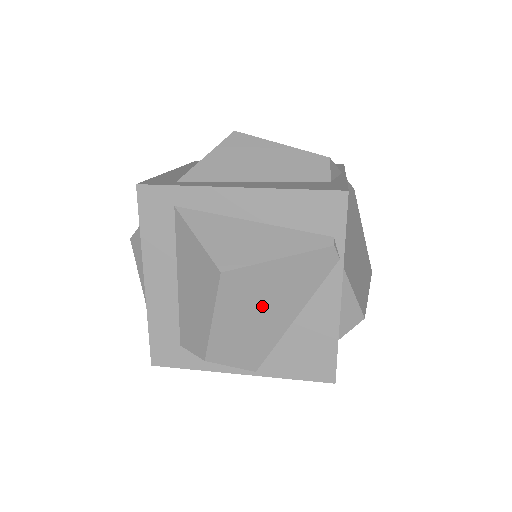
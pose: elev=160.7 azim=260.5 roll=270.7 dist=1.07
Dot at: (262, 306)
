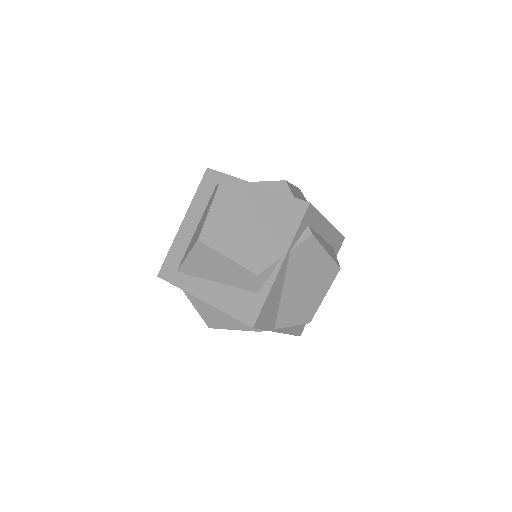
Dot at: occluded
